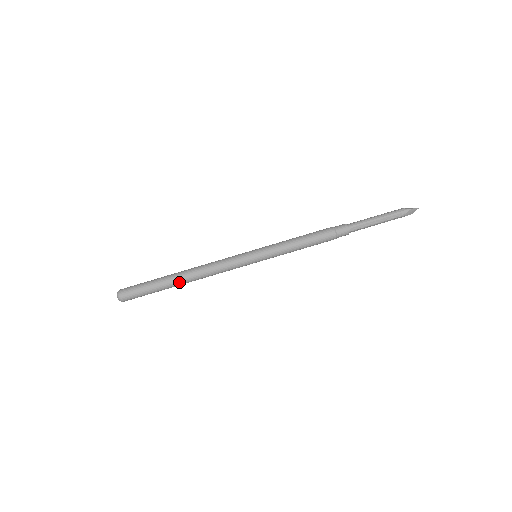
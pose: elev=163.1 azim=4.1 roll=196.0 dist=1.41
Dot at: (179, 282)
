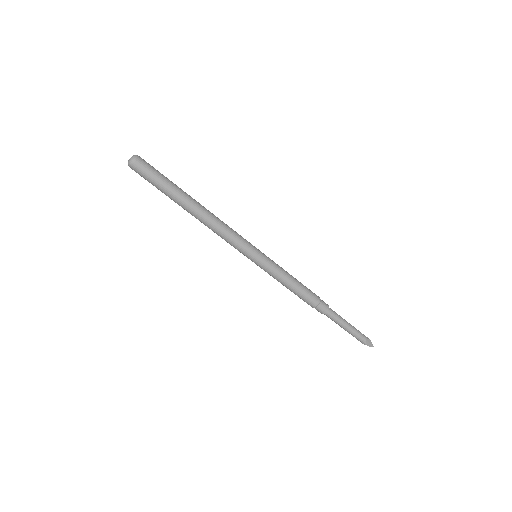
Dot at: occluded
